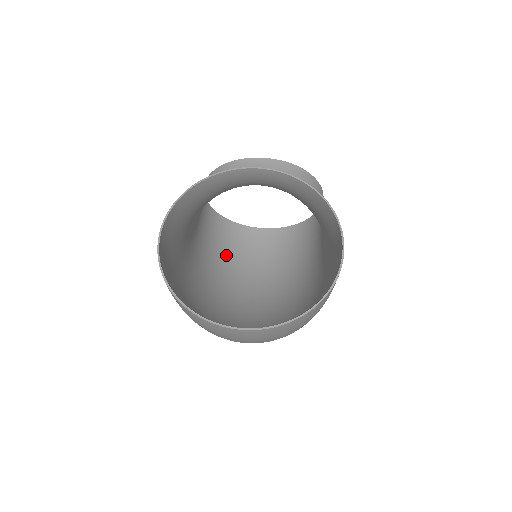
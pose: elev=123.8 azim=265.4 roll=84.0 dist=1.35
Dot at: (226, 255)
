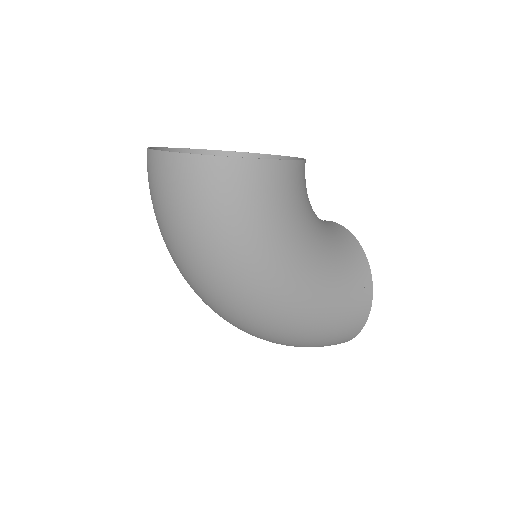
Dot at: occluded
